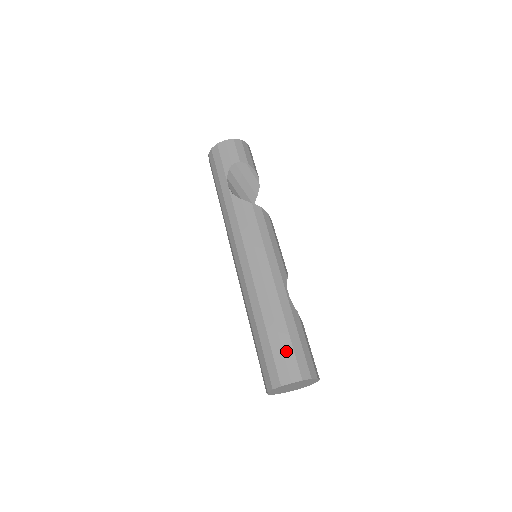
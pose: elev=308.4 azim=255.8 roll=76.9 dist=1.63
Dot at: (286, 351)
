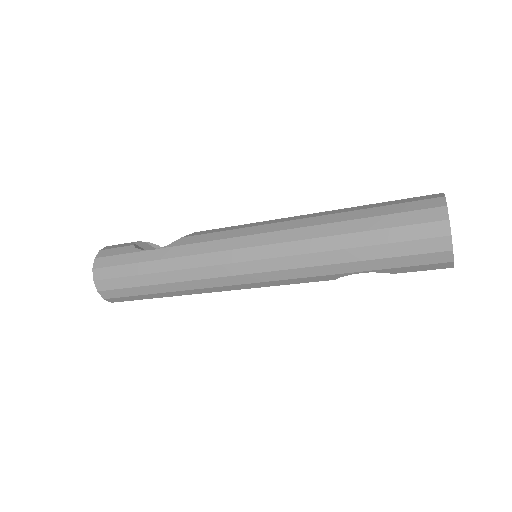
Dot at: (399, 202)
